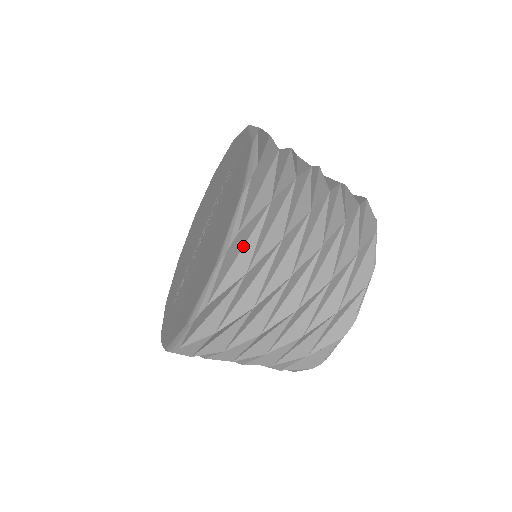
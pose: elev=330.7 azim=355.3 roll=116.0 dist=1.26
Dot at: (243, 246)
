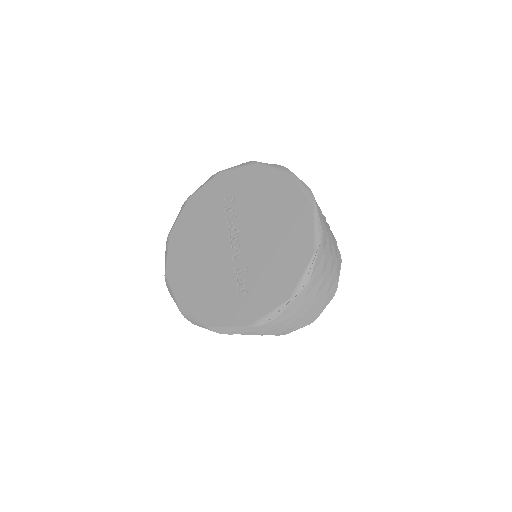
Dot at: occluded
